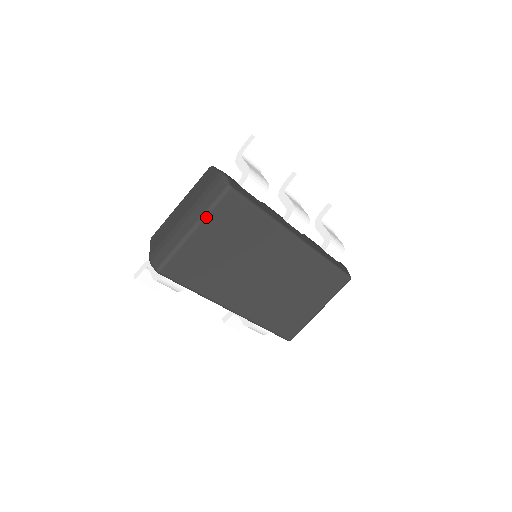
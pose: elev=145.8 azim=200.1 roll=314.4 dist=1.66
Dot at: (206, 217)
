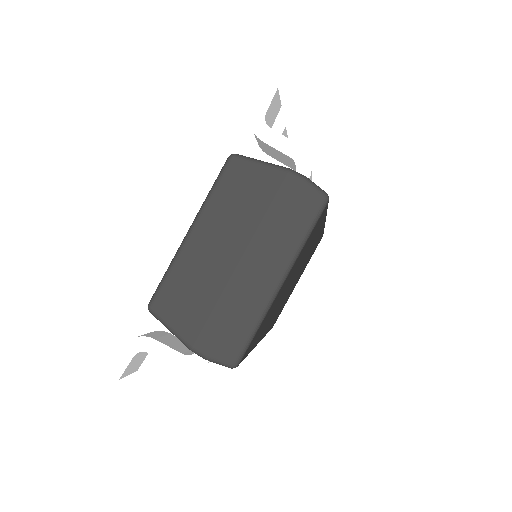
Dot at: (299, 254)
